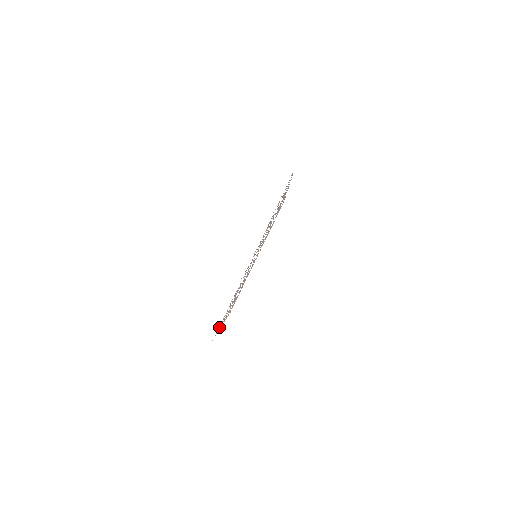
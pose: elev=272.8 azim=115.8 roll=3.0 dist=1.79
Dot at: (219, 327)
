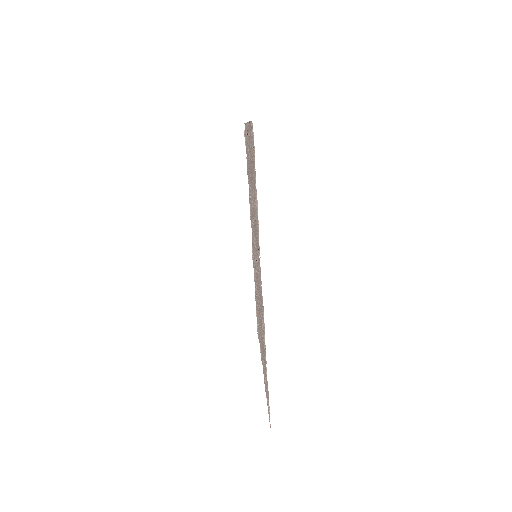
Dot at: occluded
